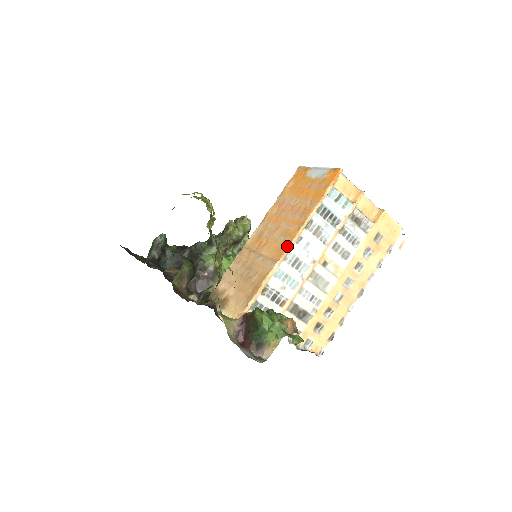
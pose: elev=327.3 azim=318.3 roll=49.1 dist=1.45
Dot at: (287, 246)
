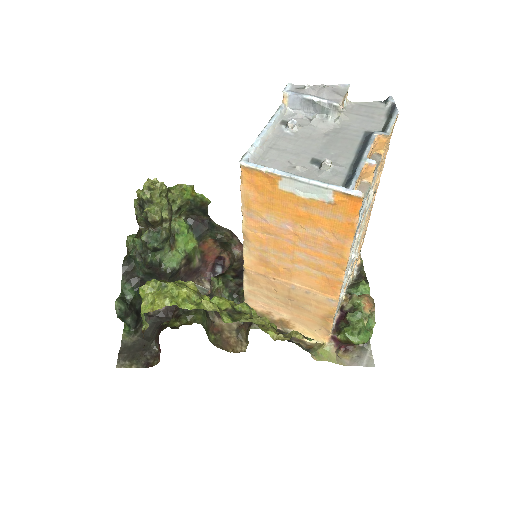
Dot at: (338, 285)
